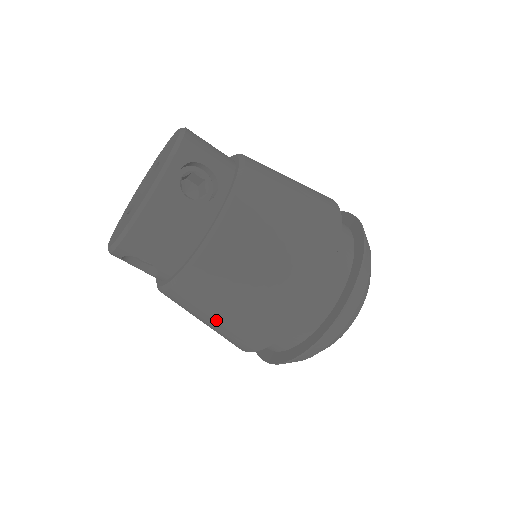
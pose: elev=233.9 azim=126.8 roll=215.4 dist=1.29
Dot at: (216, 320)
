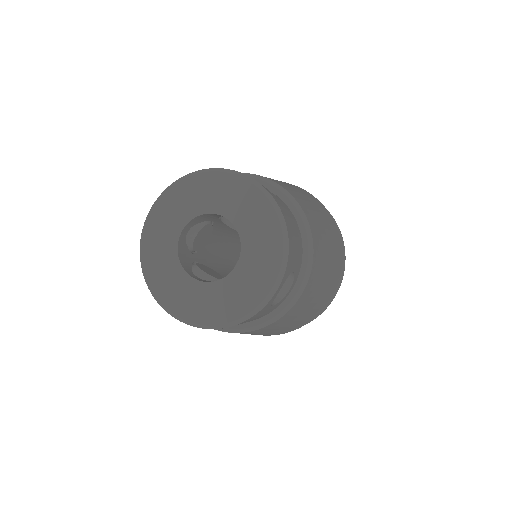
Dot at: occluded
